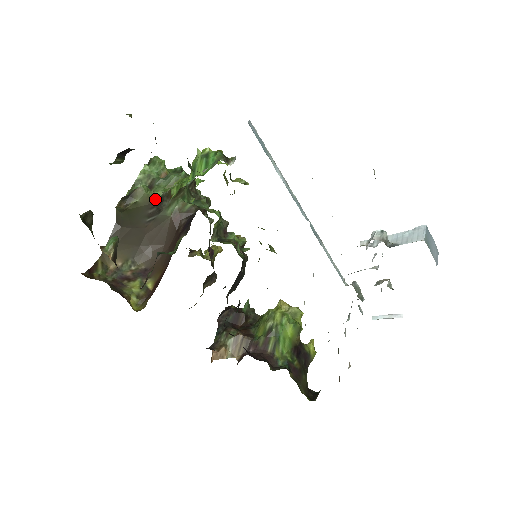
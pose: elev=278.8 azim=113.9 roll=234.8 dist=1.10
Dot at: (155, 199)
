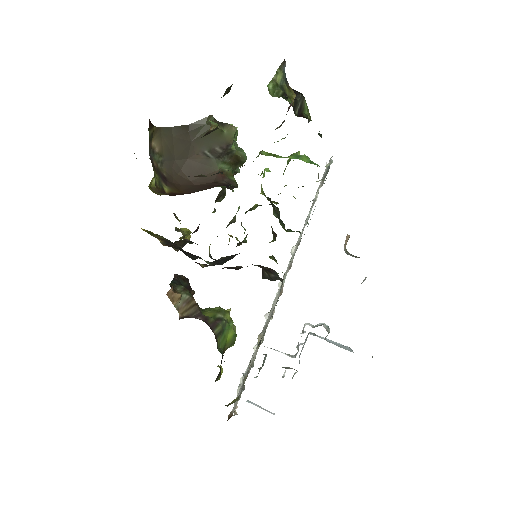
Dot at: (230, 146)
